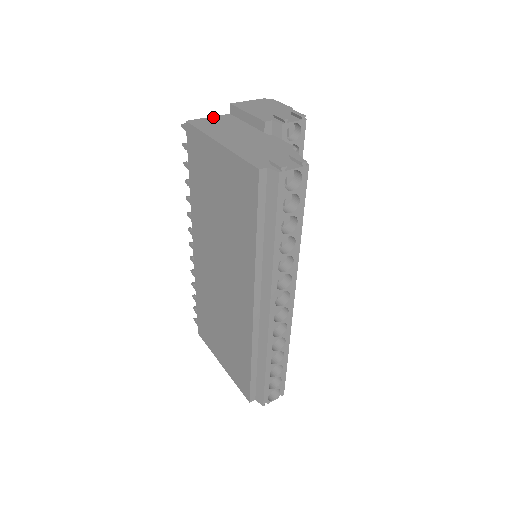
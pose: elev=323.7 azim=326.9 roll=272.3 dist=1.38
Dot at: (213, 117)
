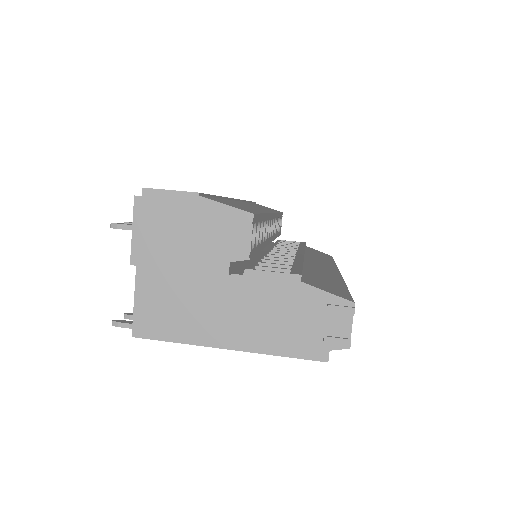
Dot at: (138, 295)
